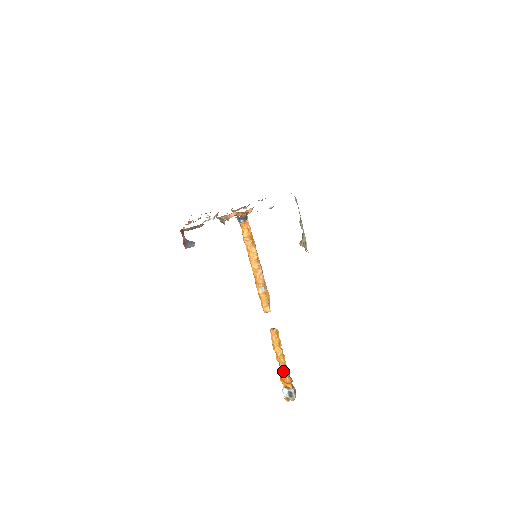
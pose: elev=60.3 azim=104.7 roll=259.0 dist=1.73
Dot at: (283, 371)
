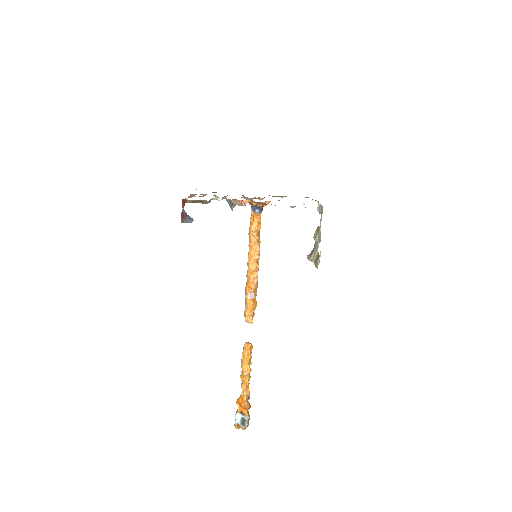
Dot at: (243, 393)
